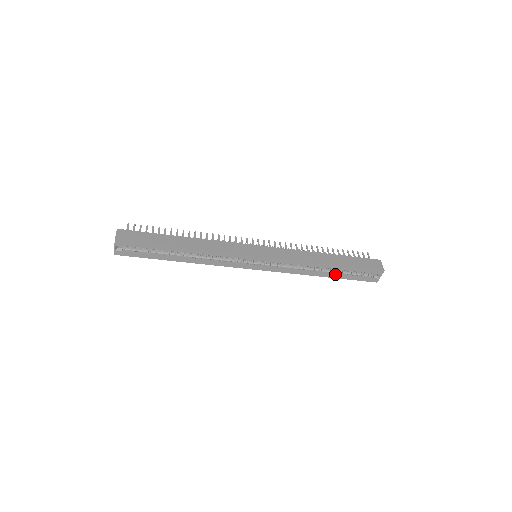
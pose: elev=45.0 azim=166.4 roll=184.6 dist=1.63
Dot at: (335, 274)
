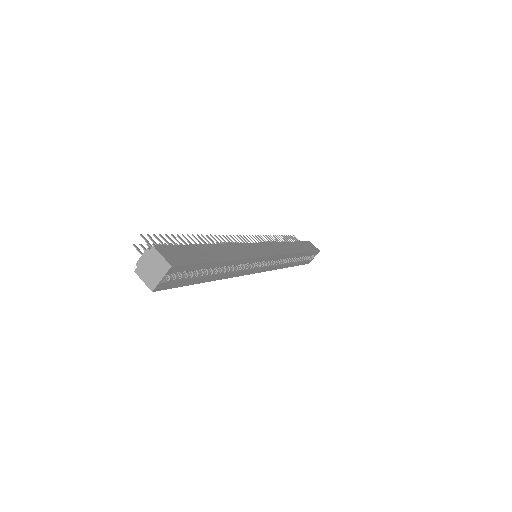
Dot at: (296, 262)
